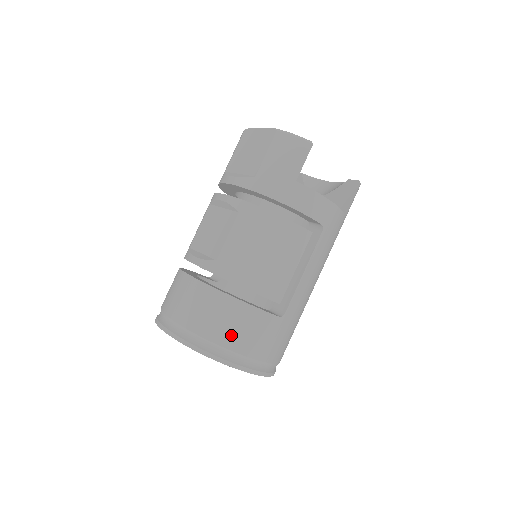
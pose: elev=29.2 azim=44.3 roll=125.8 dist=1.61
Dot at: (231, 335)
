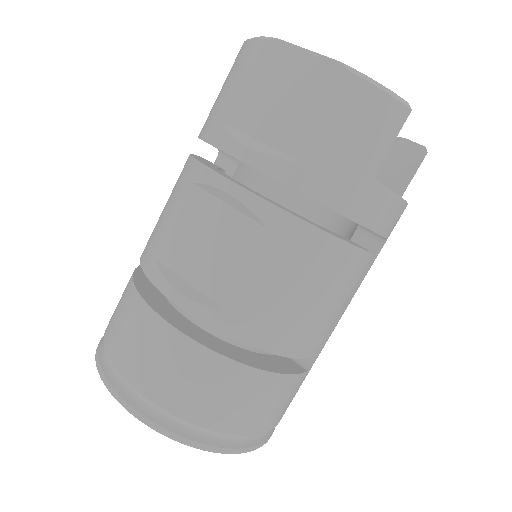
Dot at: (245, 418)
